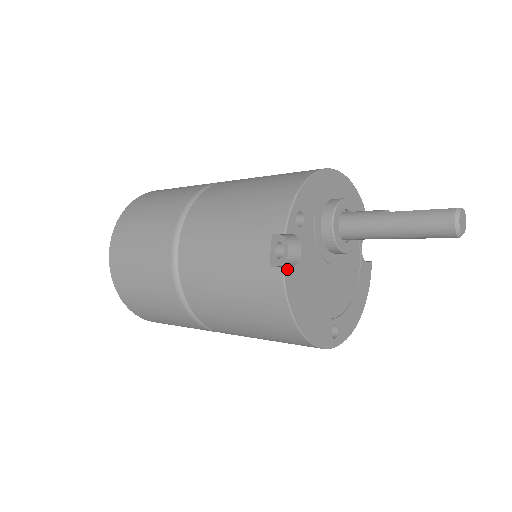
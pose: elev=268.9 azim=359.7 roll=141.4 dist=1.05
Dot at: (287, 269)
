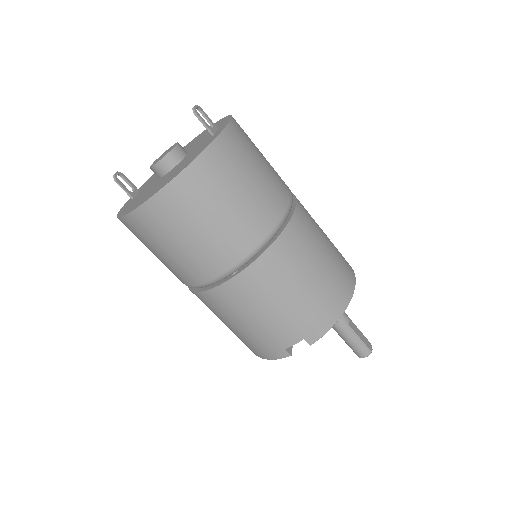
Dot at: (291, 353)
